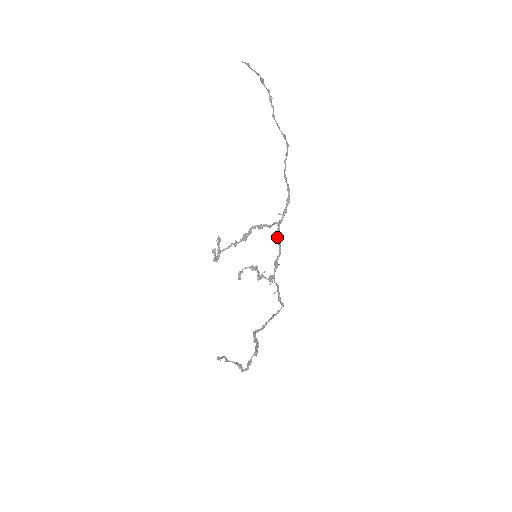
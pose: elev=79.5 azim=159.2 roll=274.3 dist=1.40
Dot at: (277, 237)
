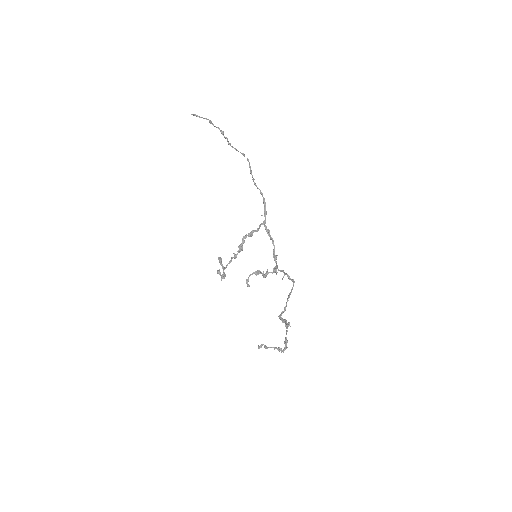
Dot at: occluded
